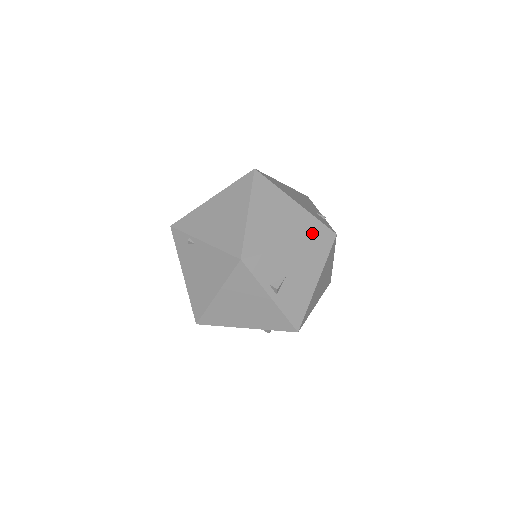
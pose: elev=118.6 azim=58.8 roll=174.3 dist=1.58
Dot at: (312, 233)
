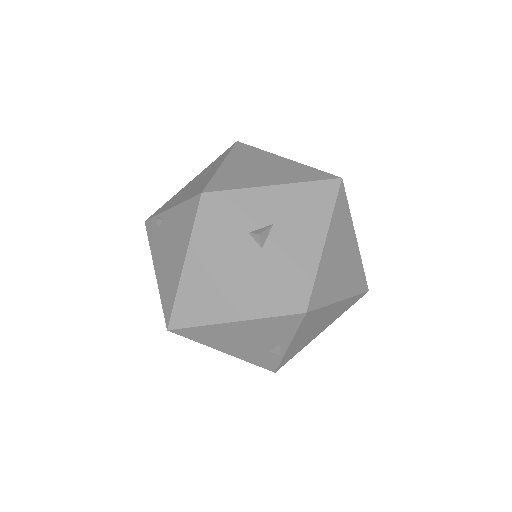
Dot at: (306, 177)
